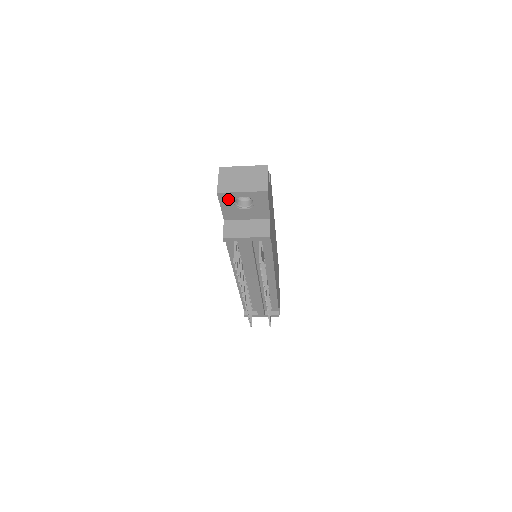
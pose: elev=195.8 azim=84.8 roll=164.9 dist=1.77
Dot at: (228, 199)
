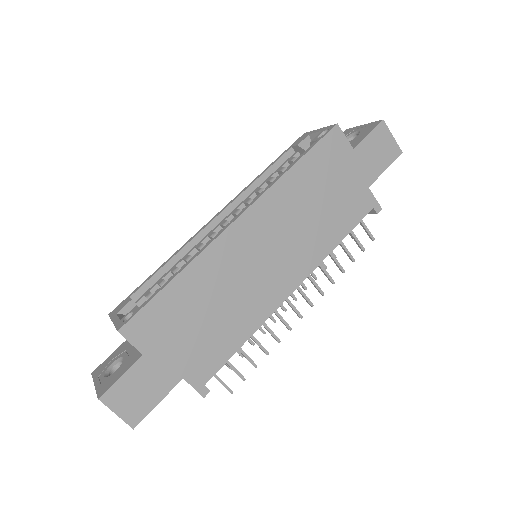
Dot at: occluded
